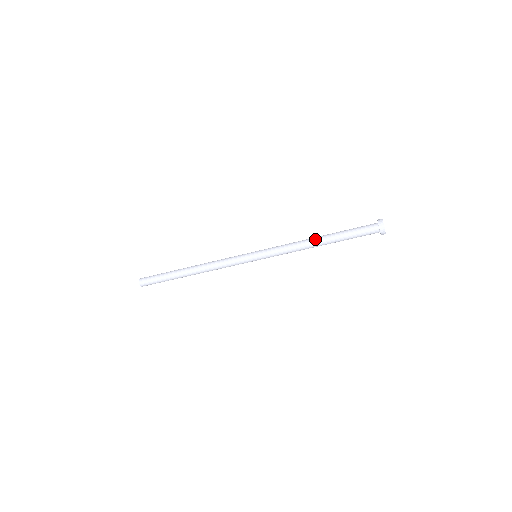
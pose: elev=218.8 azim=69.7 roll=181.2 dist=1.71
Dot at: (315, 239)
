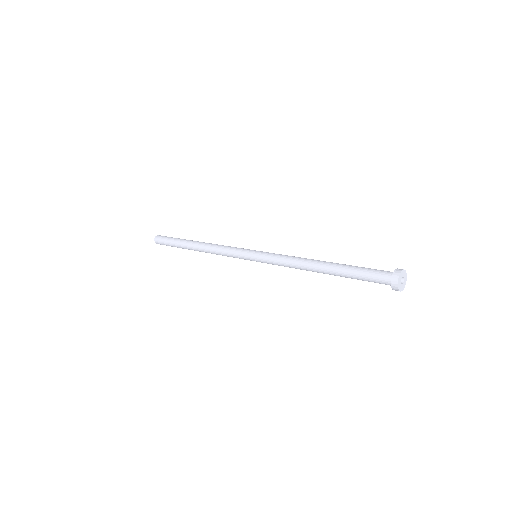
Dot at: (316, 265)
